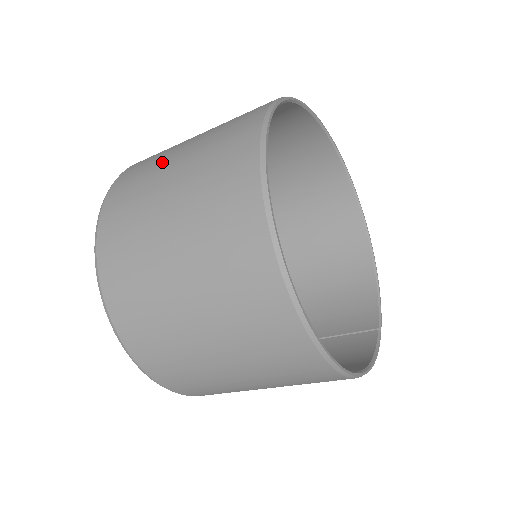
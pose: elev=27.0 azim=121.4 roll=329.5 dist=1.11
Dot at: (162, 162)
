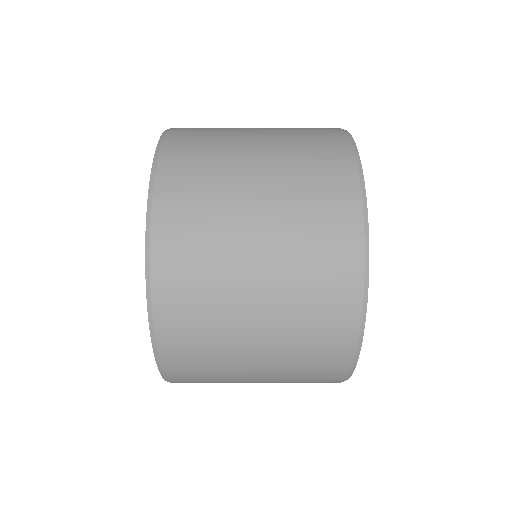
Dot at: (232, 163)
